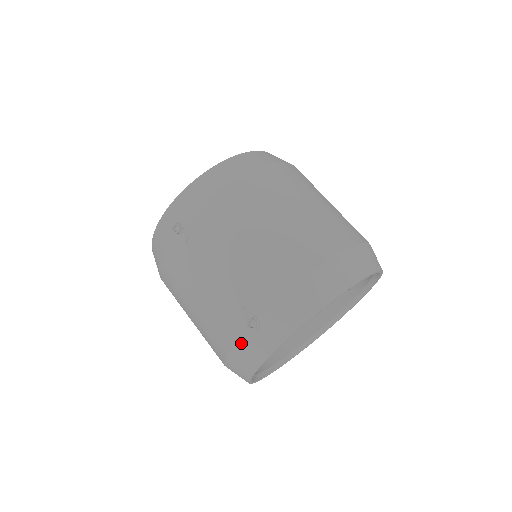
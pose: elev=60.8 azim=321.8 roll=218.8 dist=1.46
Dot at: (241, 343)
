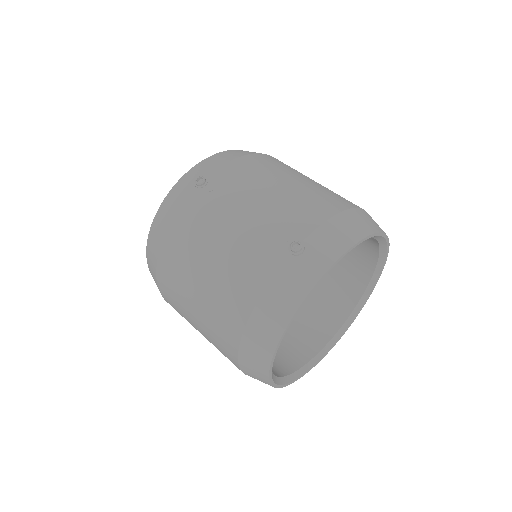
Dot at: (280, 275)
